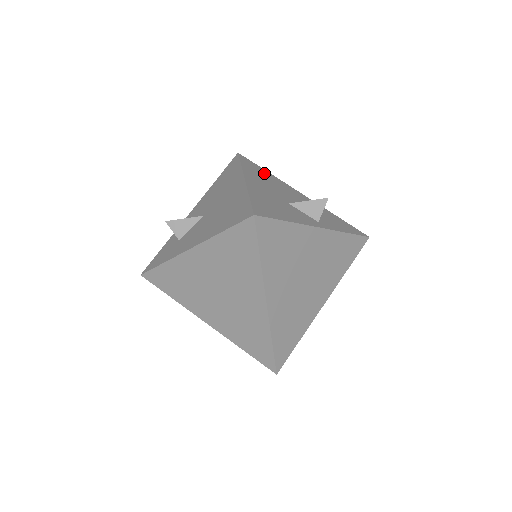
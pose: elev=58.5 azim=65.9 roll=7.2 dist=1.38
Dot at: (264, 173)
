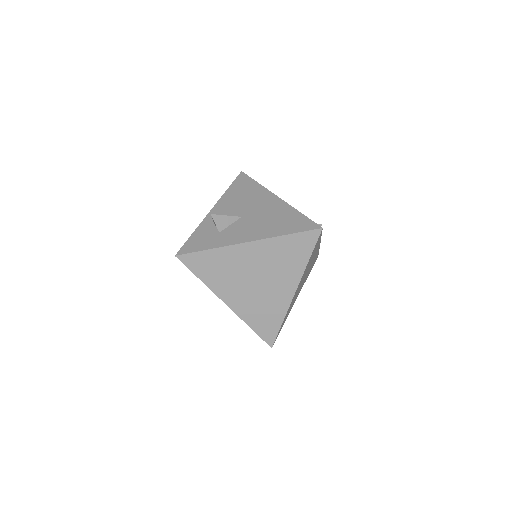
Dot at: occluded
